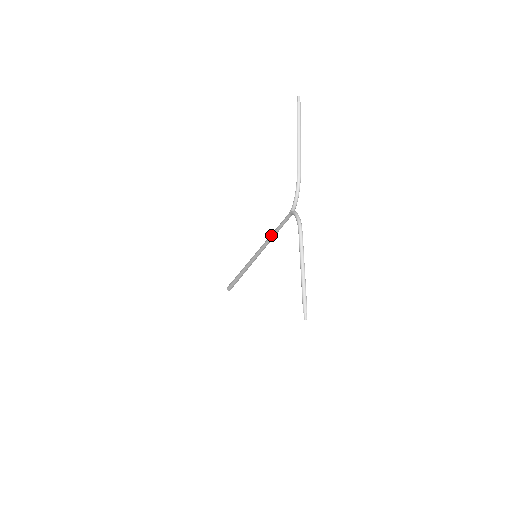
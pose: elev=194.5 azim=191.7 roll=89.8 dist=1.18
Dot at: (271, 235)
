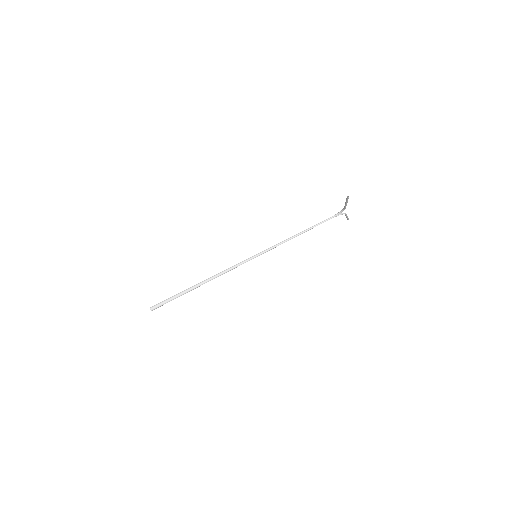
Dot at: (298, 233)
